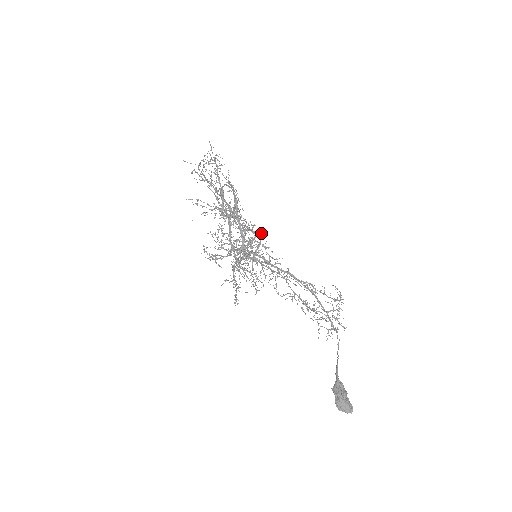
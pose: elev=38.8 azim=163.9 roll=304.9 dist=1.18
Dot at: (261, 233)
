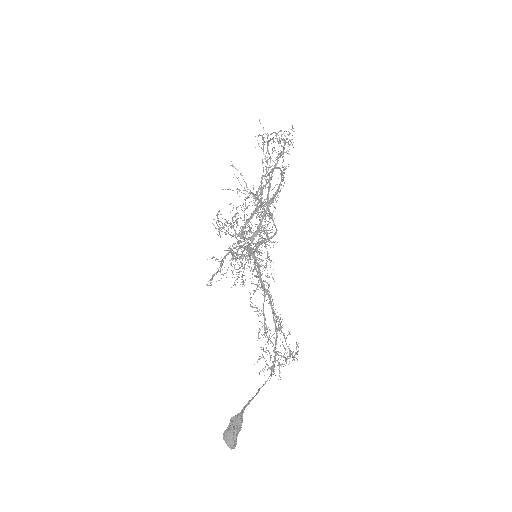
Dot at: (274, 242)
